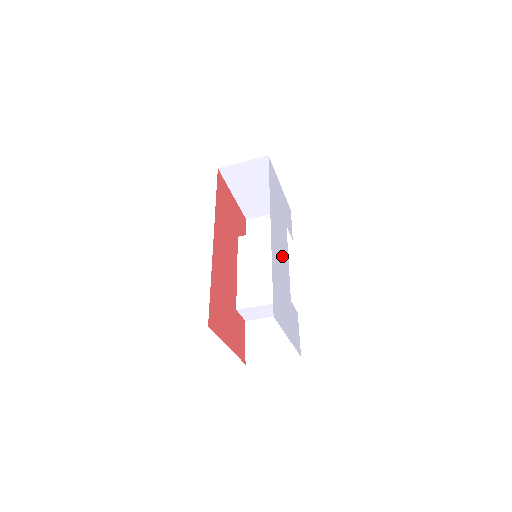
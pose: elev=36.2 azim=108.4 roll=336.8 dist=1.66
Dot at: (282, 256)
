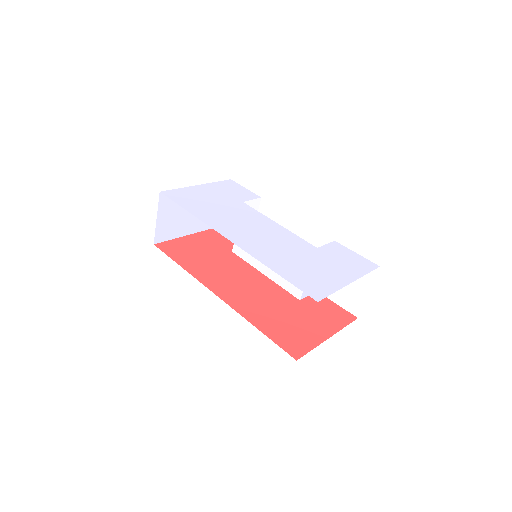
Dot at: (267, 235)
